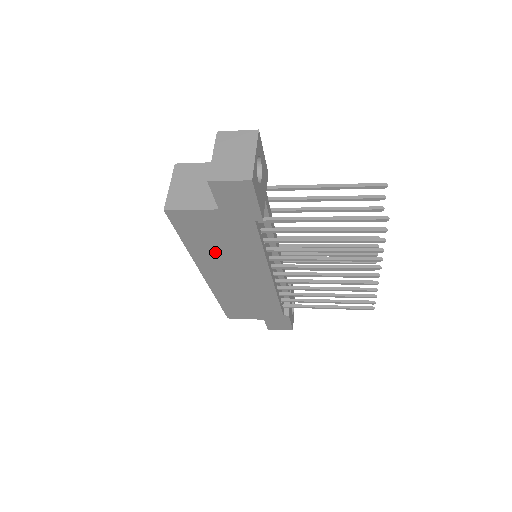
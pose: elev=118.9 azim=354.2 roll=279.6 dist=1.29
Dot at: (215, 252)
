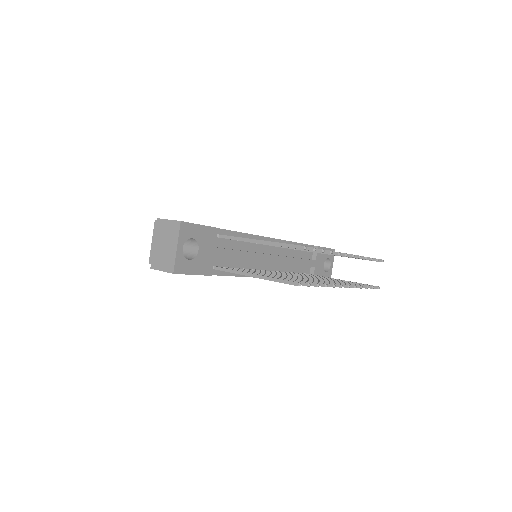
Dot at: occluded
